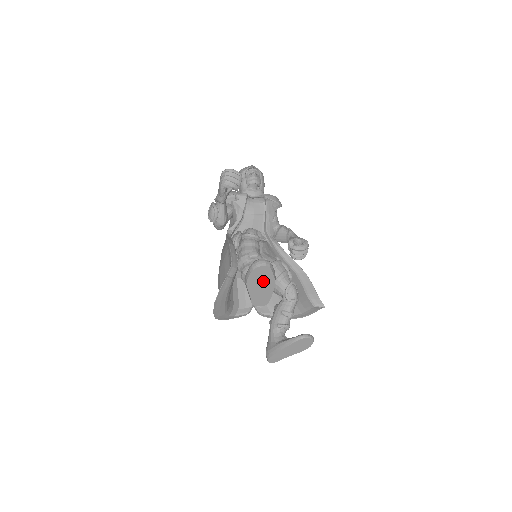
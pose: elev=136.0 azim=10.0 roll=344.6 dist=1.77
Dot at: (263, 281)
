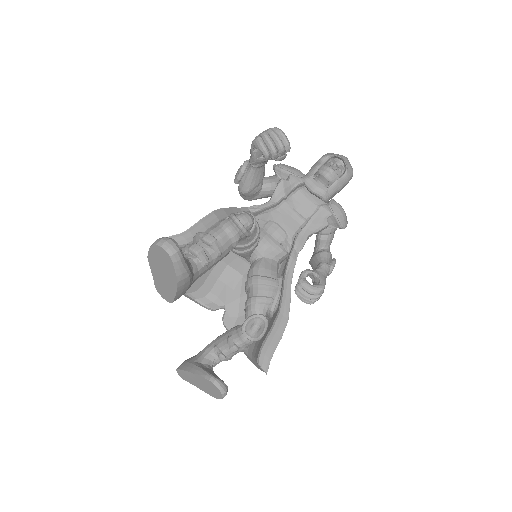
Dot at: (165, 269)
